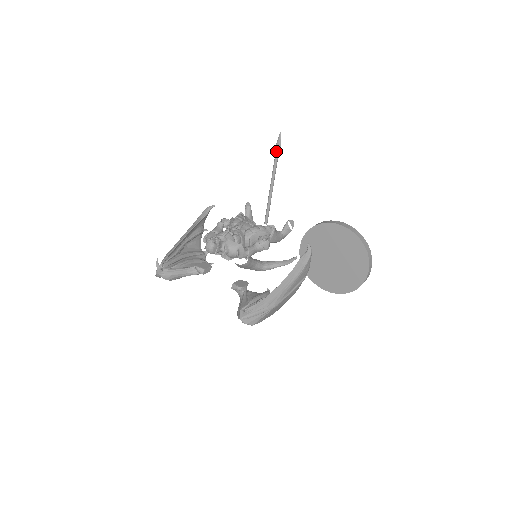
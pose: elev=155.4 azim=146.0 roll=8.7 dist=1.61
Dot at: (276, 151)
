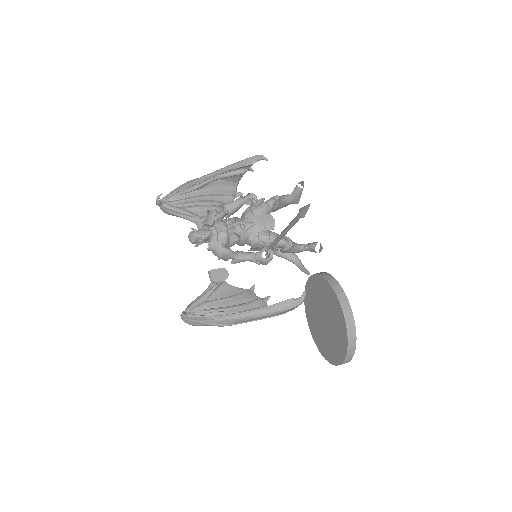
Dot at: (299, 213)
